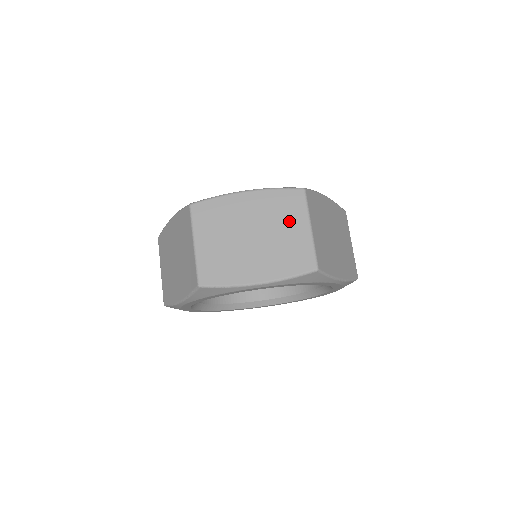
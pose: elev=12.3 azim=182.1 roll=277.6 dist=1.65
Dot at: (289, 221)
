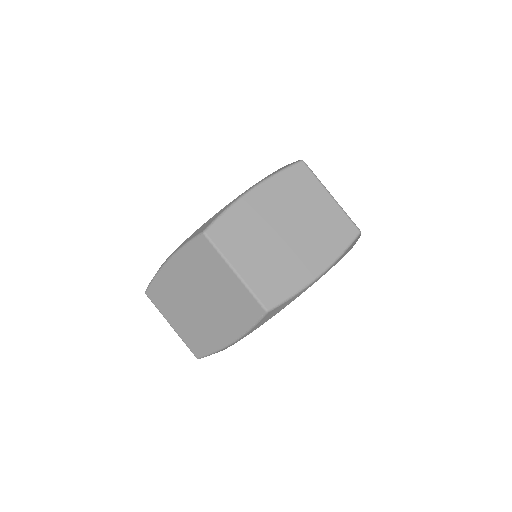
Dot at: (309, 199)
